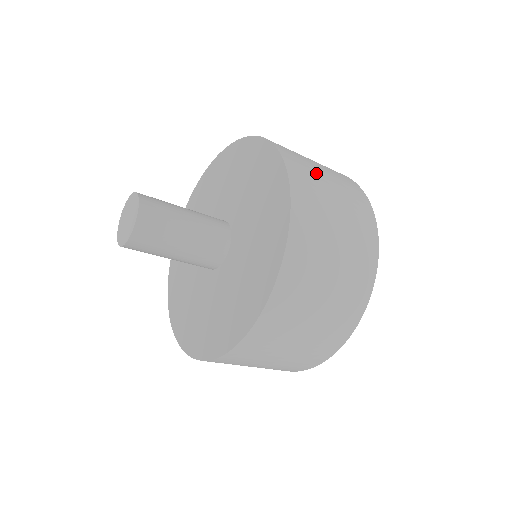
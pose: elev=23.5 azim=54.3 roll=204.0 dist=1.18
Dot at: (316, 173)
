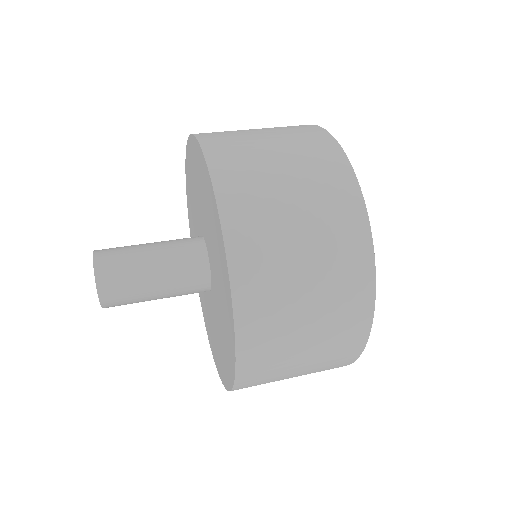
Dot at: (255, 150)
